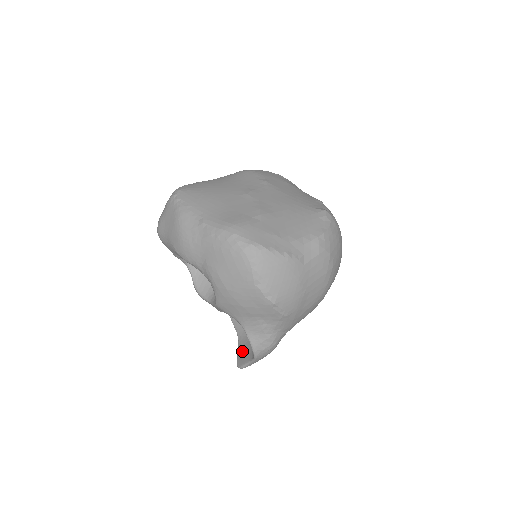
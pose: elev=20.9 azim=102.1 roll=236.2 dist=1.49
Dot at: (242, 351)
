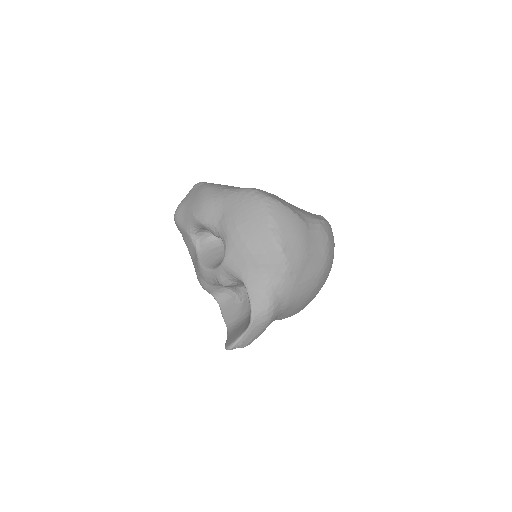
Dot at: (233, 334)
